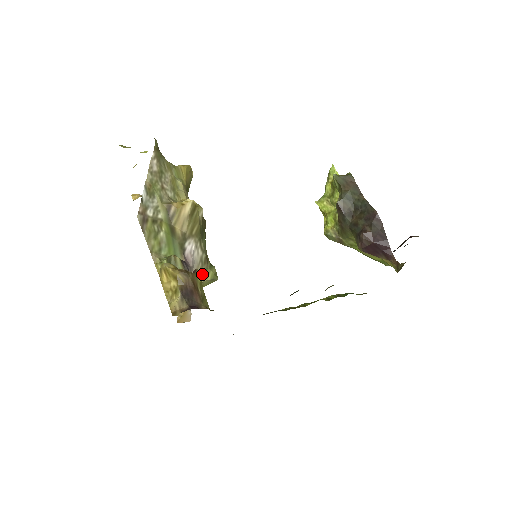
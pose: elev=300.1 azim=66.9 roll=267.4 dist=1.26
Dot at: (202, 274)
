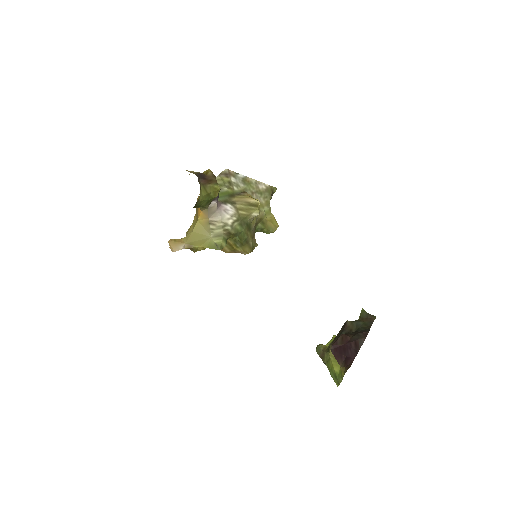
Dot at: (216, 232)
